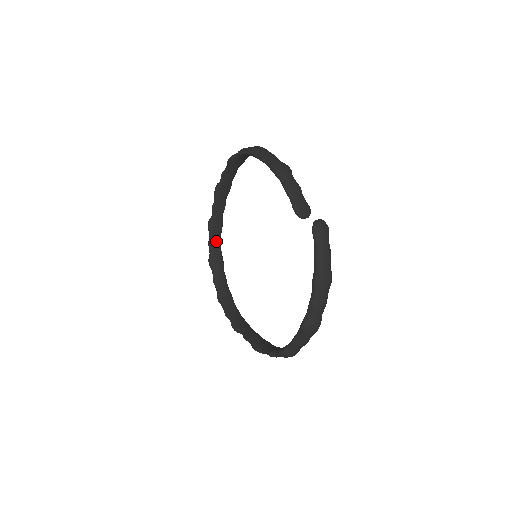
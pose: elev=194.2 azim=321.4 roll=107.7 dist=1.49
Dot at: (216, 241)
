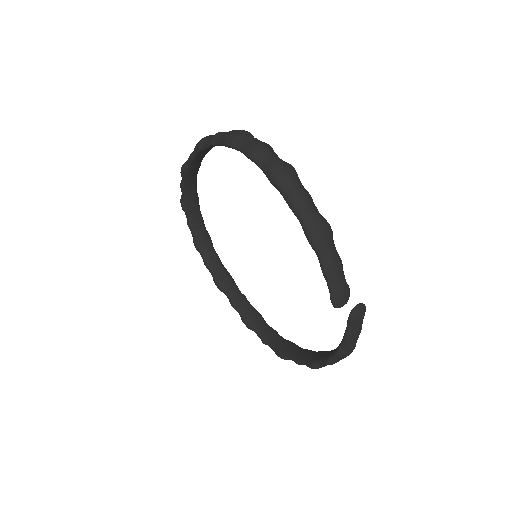
Dot at: (191, 184)
